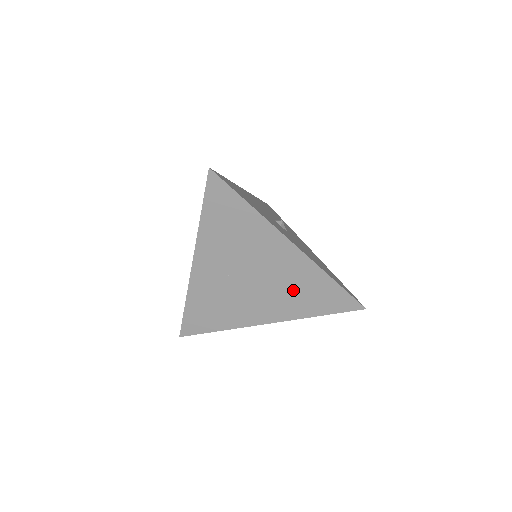
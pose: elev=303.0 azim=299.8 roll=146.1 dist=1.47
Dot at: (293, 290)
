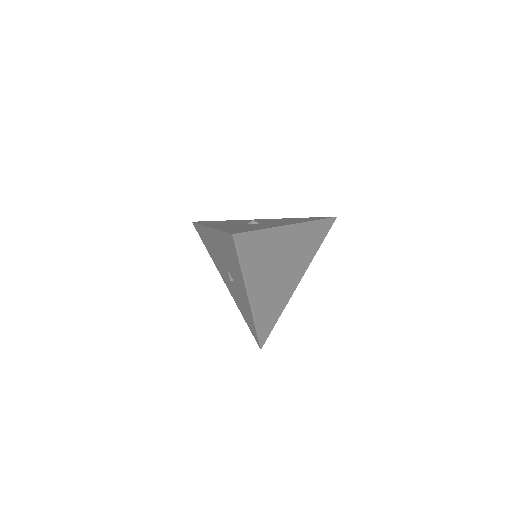
Dot at: (303, 249)
